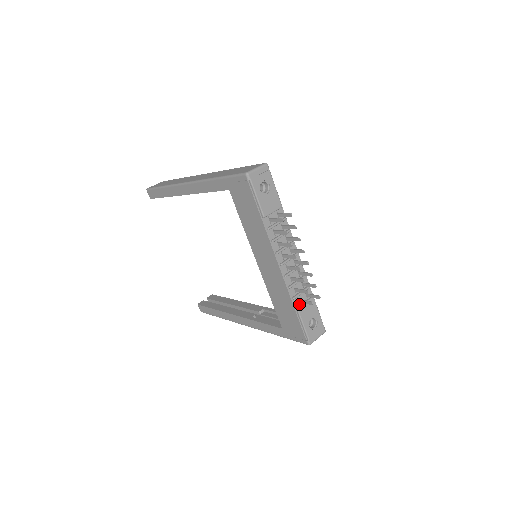
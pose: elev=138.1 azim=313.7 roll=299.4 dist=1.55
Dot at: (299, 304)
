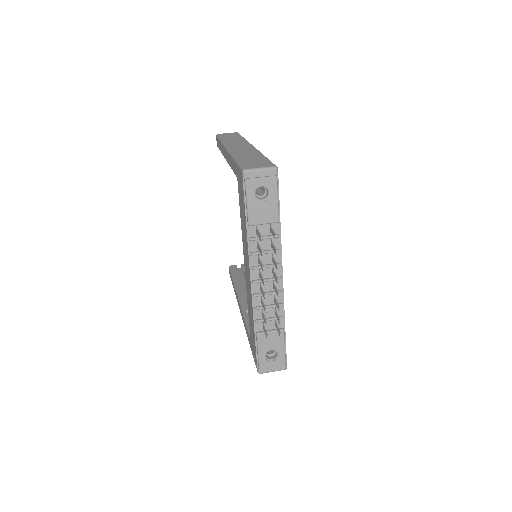
Dot at: (262, 329)
